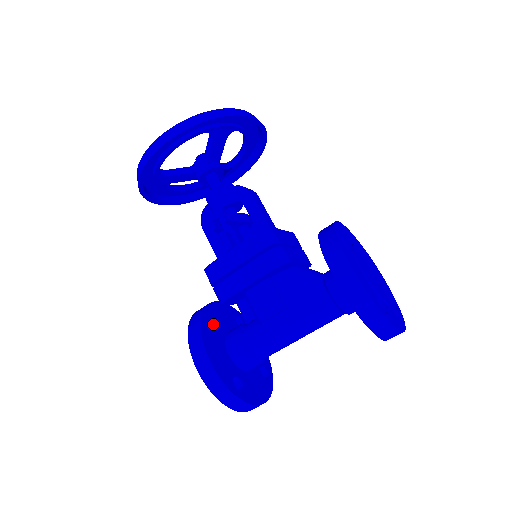
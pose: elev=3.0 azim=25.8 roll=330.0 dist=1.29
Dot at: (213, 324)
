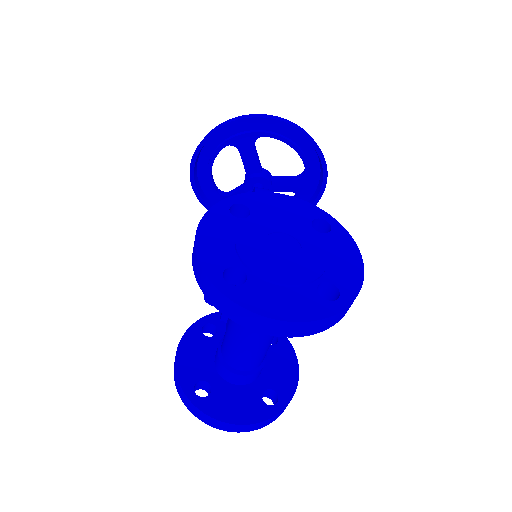
Dot at: (217, 328)
